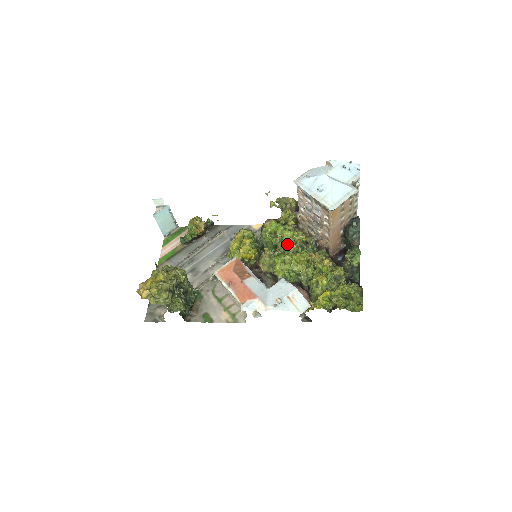
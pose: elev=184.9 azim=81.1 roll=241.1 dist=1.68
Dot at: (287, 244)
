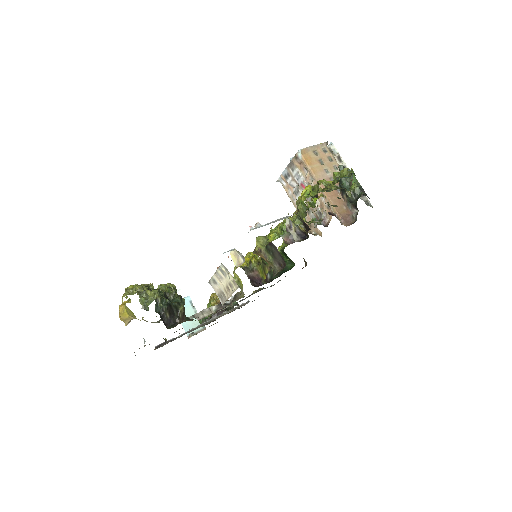
Dot at: occluded
